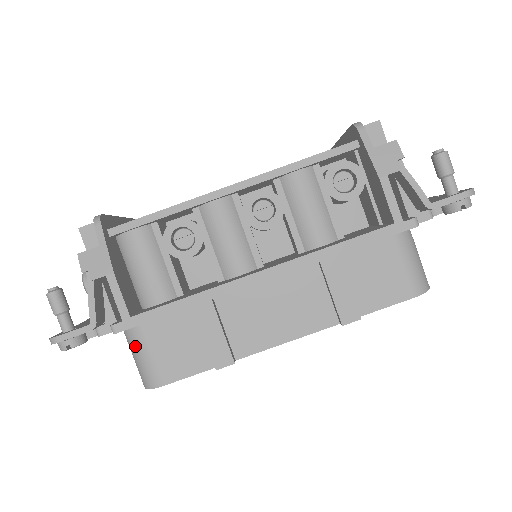
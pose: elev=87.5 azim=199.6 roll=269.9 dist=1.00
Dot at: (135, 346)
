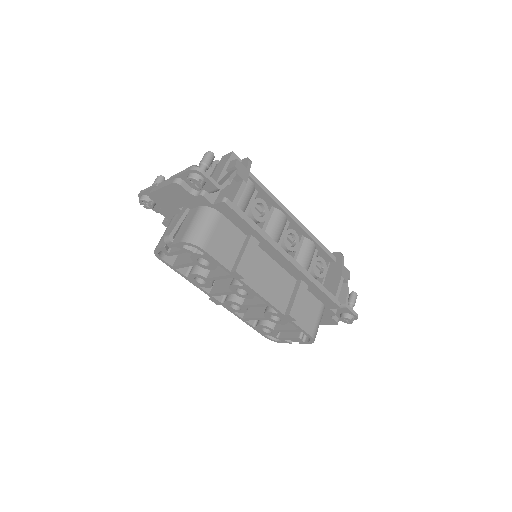
Dot at: (208, 219)
